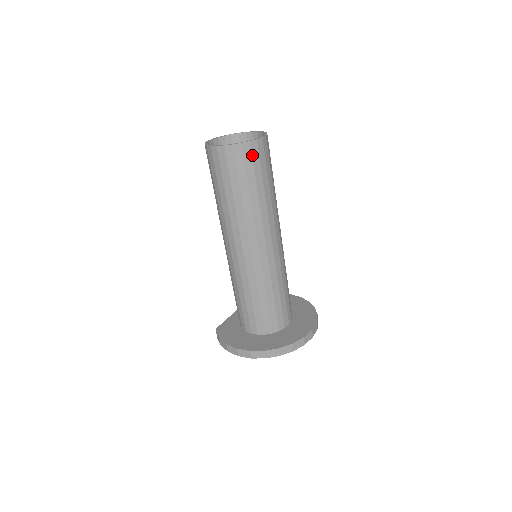
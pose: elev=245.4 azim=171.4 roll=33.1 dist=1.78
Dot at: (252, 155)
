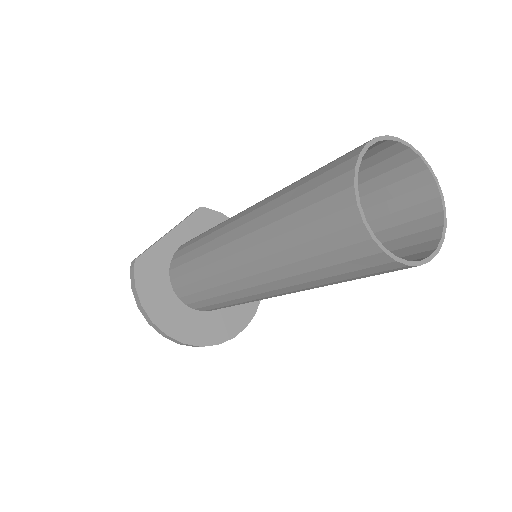
Dot at: occluded
